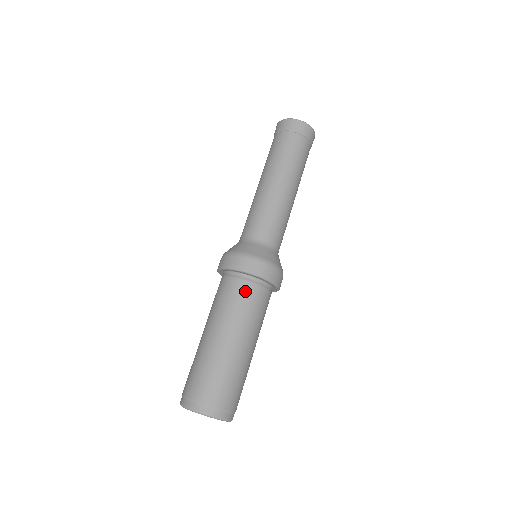
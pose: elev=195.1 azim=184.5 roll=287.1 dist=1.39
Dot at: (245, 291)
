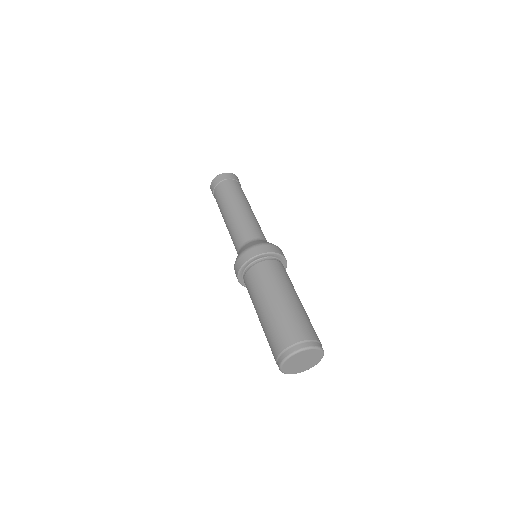
Dot at: (282, 267)
